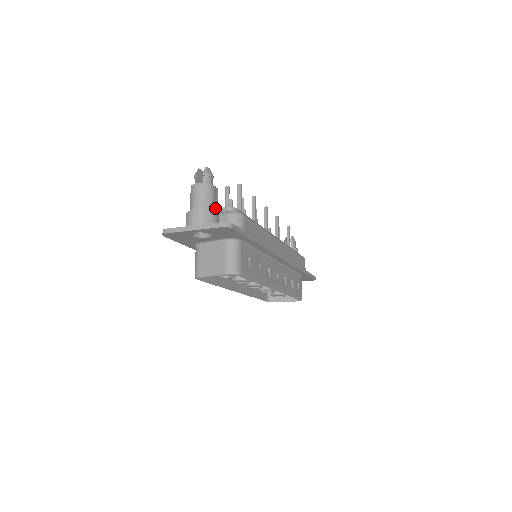
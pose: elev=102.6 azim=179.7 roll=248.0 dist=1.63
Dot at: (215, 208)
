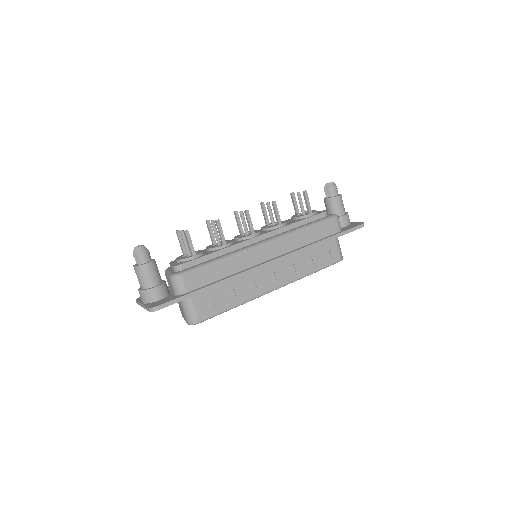
Dot at: (155, 280)
